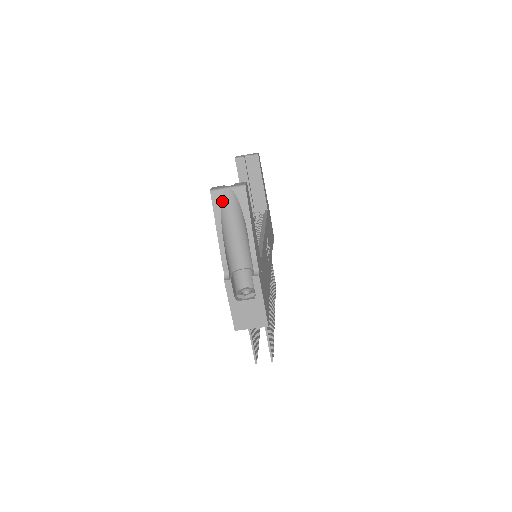
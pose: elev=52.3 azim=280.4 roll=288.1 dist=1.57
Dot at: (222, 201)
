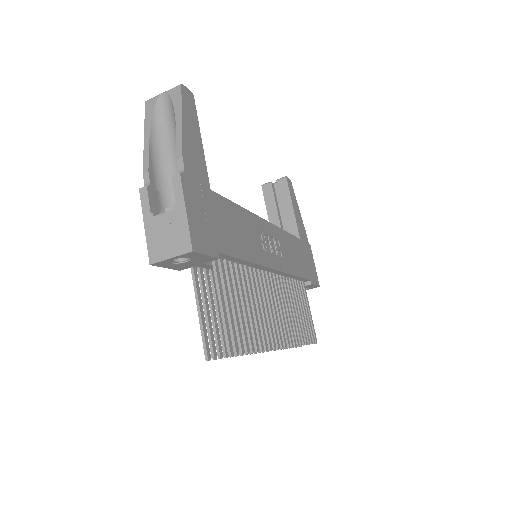
Dot at: (155, 107)
